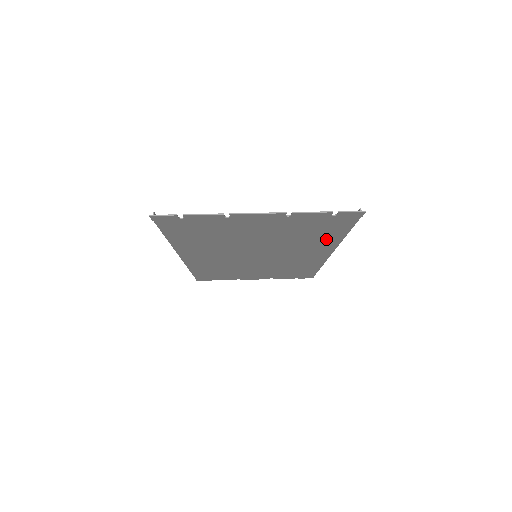
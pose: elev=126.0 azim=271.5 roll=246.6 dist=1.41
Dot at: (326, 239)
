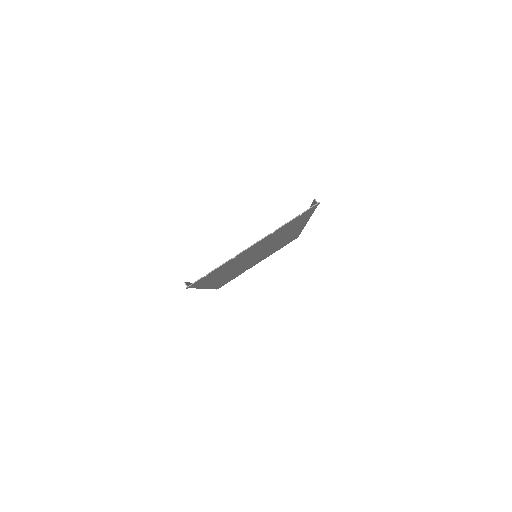
Dot at: occluded
